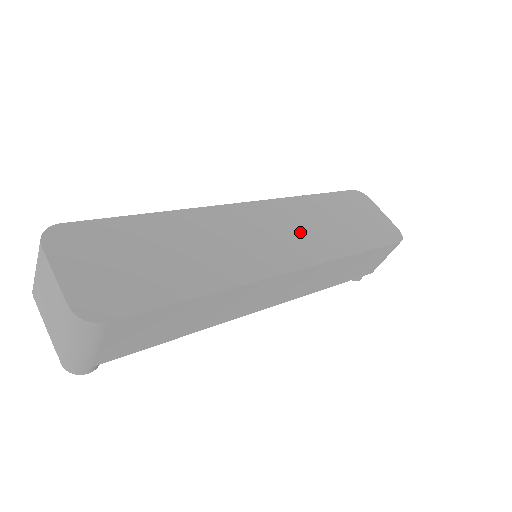
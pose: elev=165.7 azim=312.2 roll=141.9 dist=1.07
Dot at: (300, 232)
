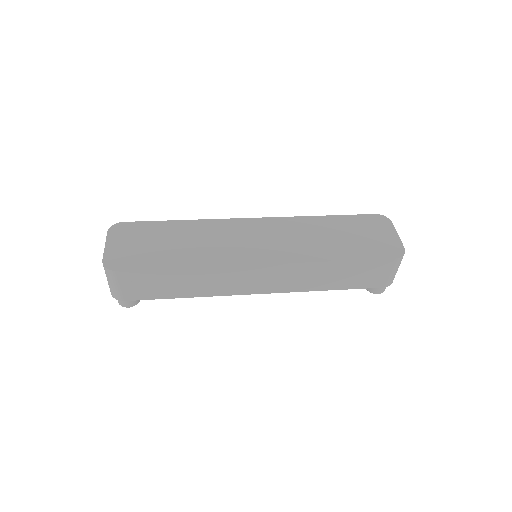
Dot at: (287, 241)
